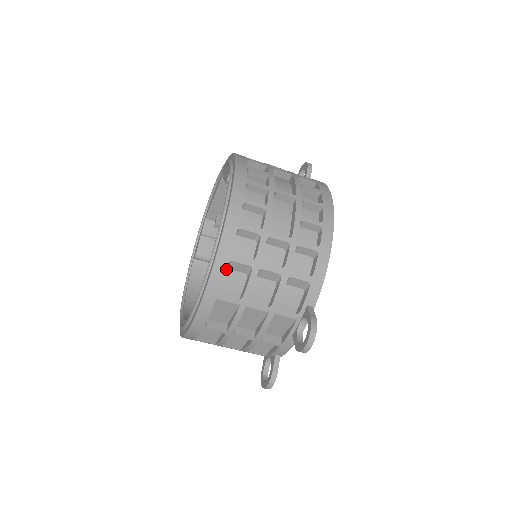
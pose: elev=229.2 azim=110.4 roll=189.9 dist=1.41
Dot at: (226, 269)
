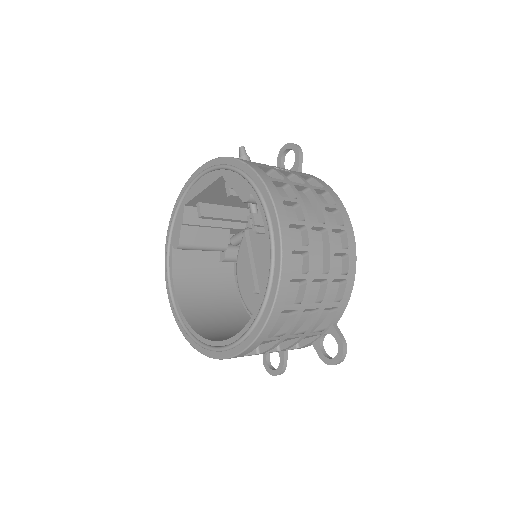
Dot at: occluded
